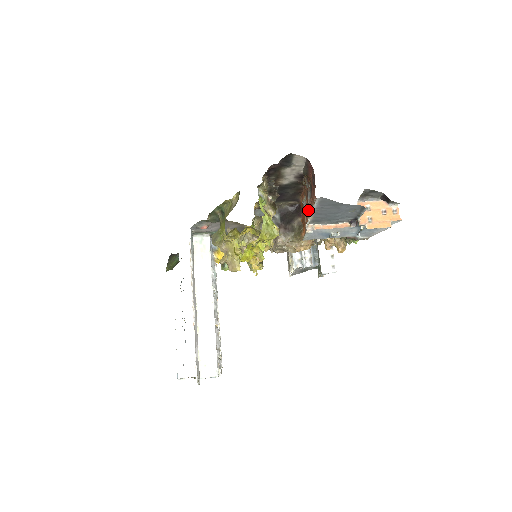
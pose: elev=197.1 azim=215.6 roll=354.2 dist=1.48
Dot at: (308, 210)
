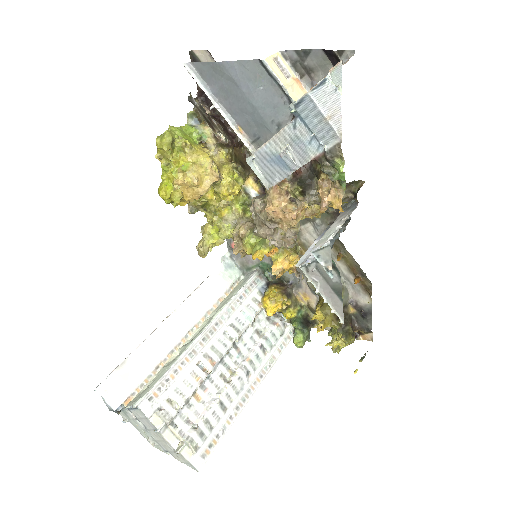
Dot at: (232, 119)
